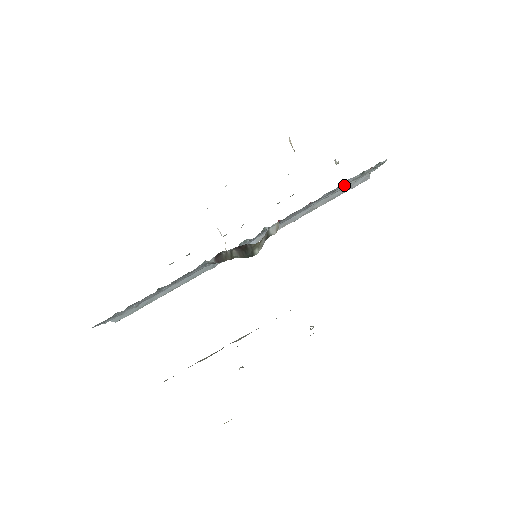
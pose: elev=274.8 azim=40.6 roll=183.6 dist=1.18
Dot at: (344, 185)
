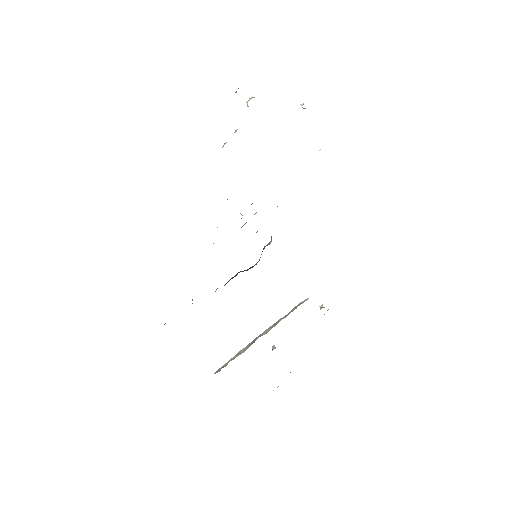
Dot at: occluded
